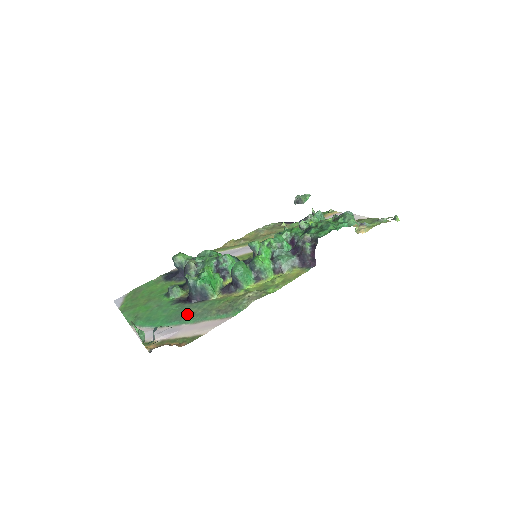
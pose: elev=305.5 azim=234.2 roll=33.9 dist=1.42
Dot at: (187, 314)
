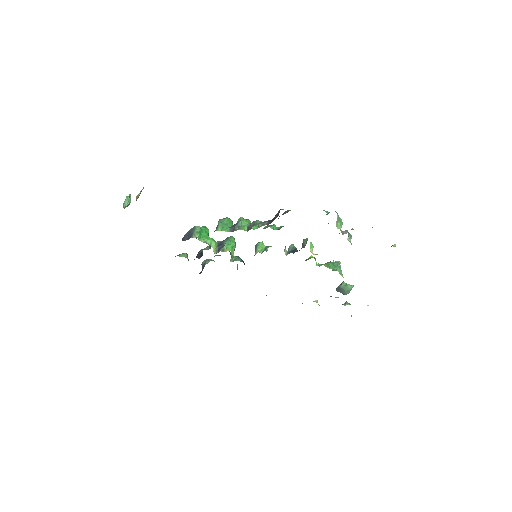
Dot at: occluded
